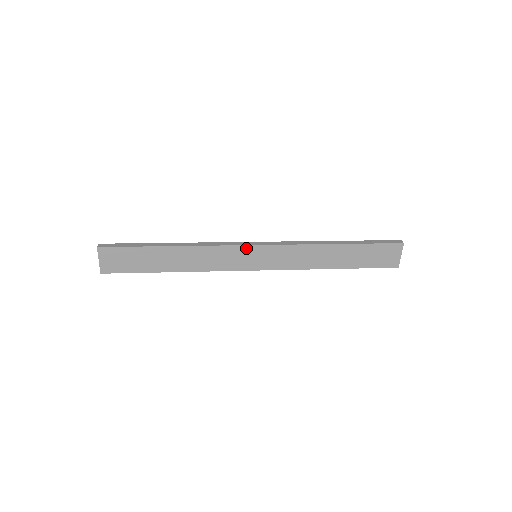
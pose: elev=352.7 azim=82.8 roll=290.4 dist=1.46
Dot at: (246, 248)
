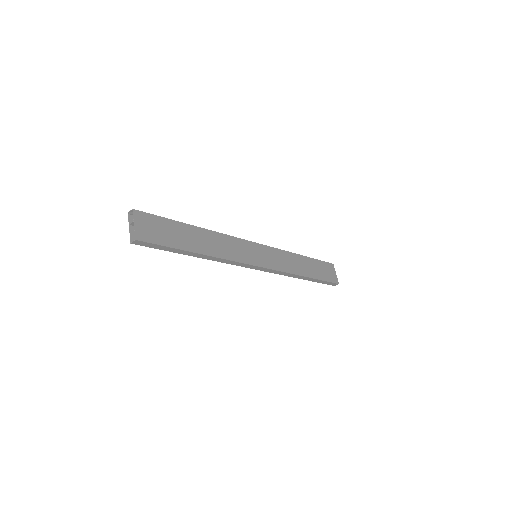
Dot at: (250, 244)
